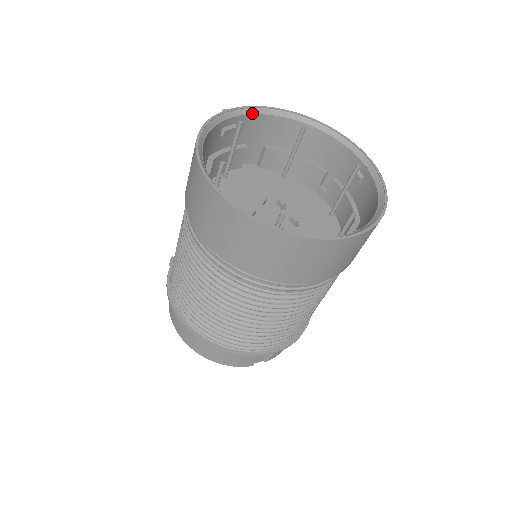
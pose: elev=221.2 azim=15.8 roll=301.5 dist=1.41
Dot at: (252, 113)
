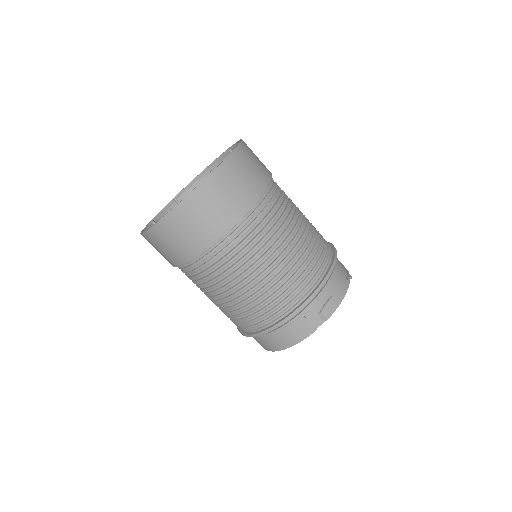
Dot at: (187, 189)
